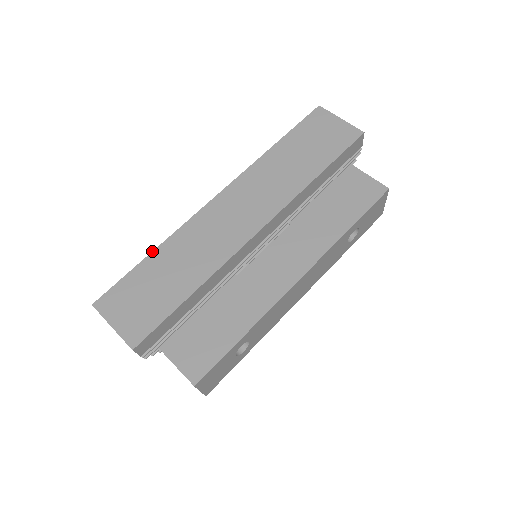
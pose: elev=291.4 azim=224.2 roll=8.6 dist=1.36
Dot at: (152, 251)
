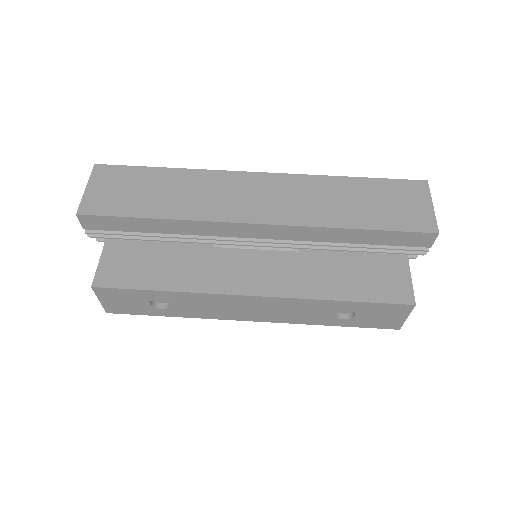
Dot at: occluded
